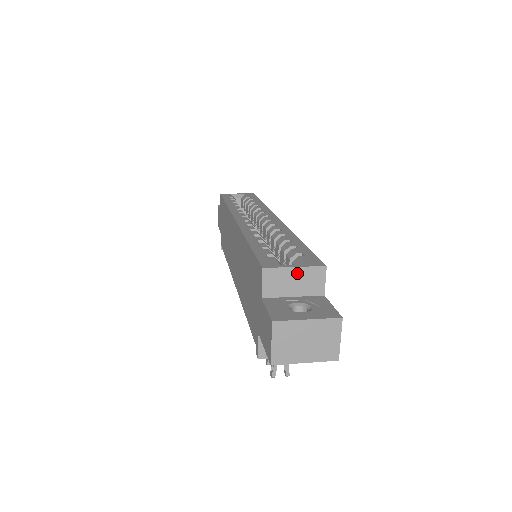
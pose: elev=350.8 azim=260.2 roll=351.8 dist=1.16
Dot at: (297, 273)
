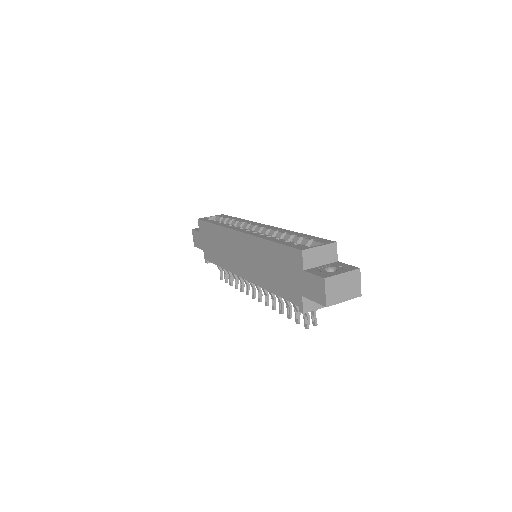
Dot at: (321, 250)
